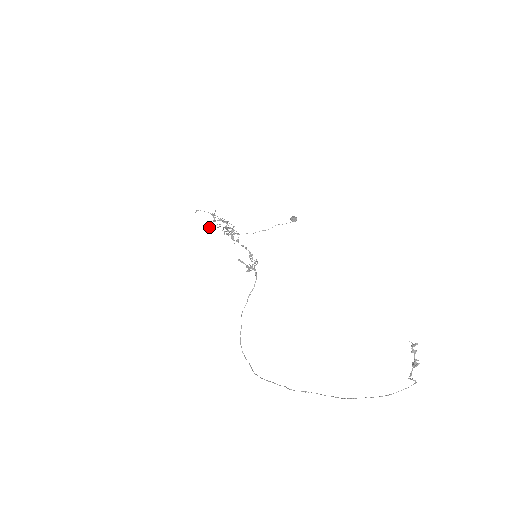
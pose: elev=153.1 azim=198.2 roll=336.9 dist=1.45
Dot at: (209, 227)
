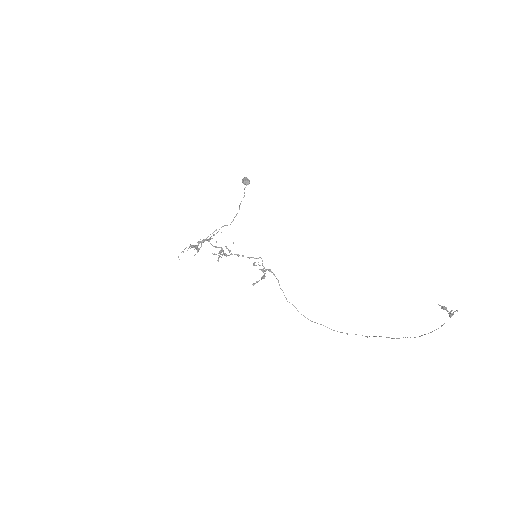
Dot at: (197, 252)
